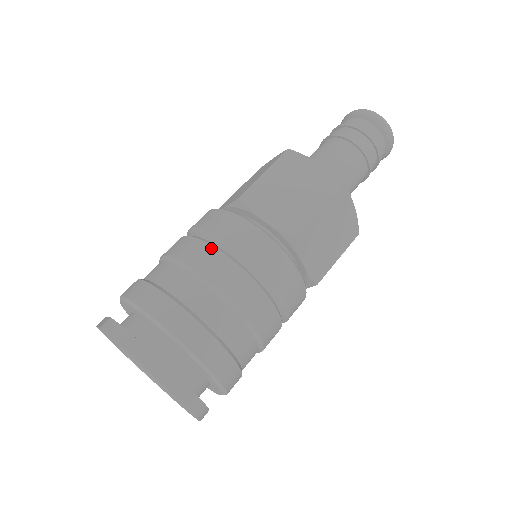
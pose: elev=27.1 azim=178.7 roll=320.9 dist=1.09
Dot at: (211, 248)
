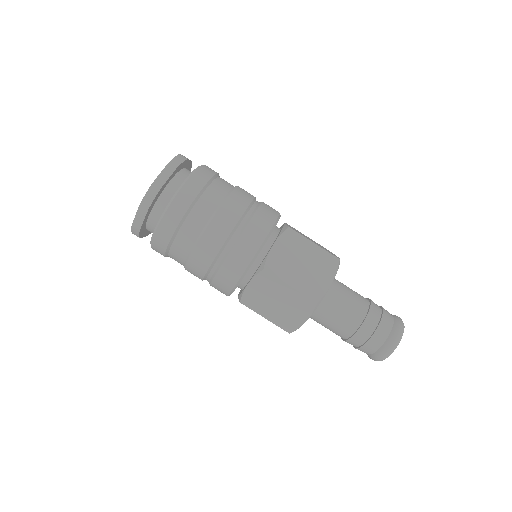
Dot at: occluded
